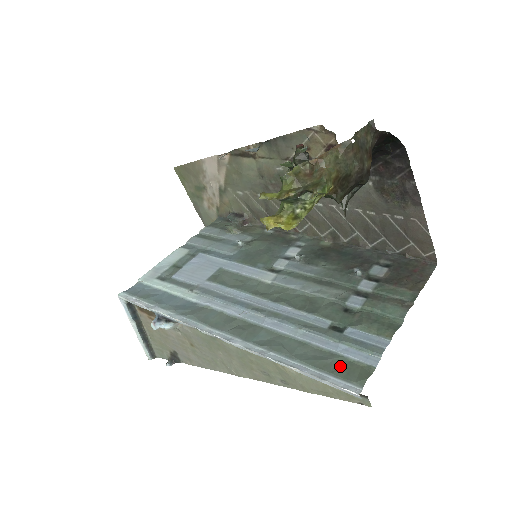
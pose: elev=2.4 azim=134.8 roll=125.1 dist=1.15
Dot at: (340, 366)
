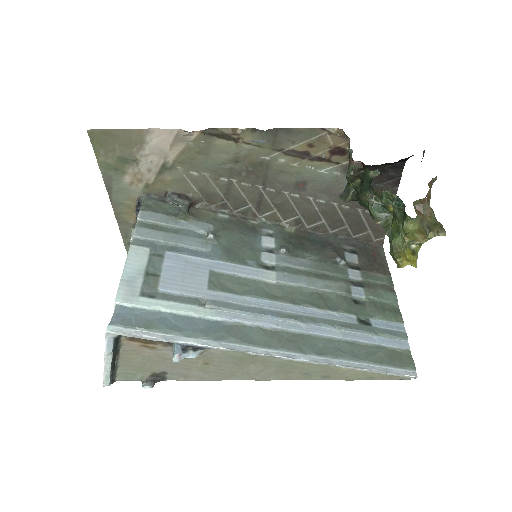
Dot at: (390, 356)
